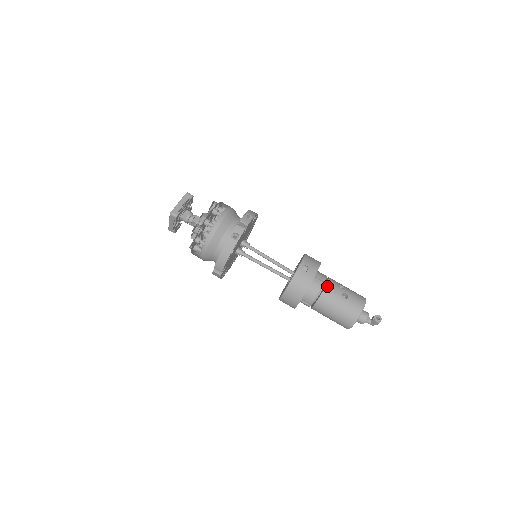
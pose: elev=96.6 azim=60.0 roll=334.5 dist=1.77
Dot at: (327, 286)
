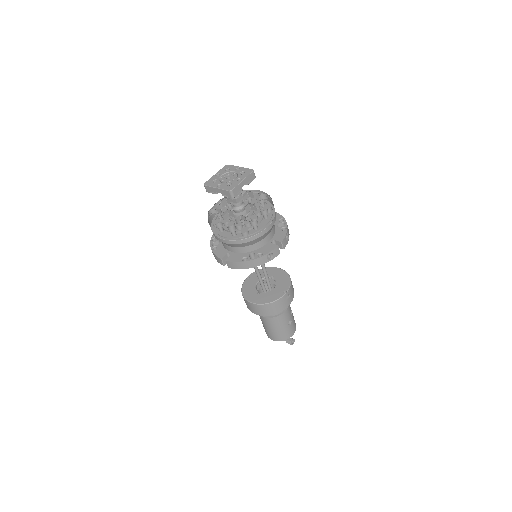
Dot at: (286, 311)
